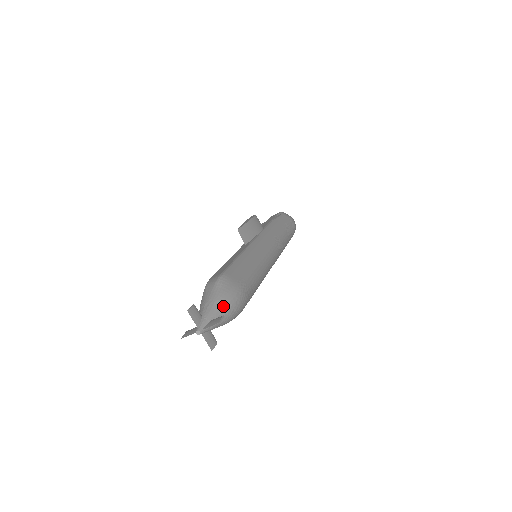
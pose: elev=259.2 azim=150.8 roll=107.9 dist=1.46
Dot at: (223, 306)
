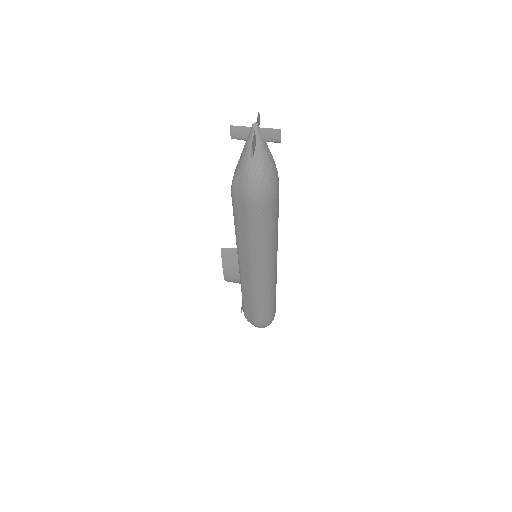
Dot at: occluded
